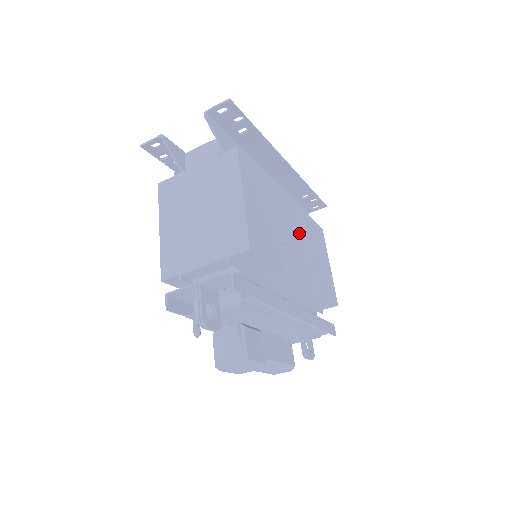
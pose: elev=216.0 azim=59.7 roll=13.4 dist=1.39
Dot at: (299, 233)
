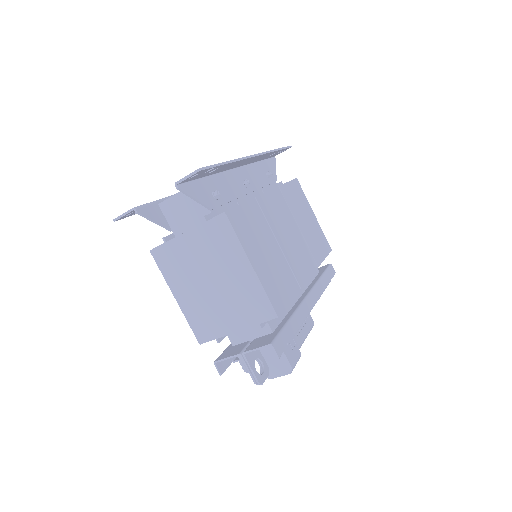
Dot at: (289, 223)
